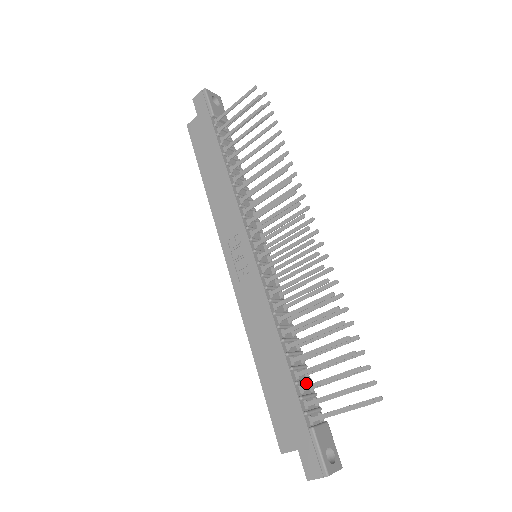
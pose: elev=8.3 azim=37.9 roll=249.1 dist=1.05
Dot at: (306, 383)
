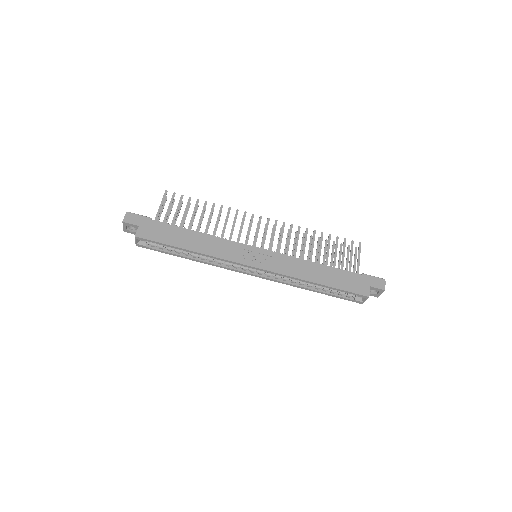
Dot at: occluded
